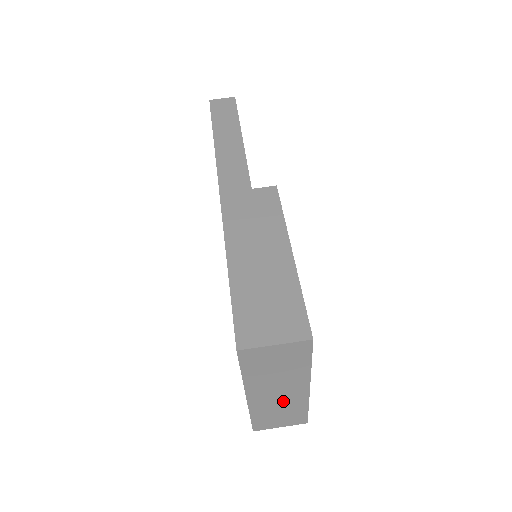
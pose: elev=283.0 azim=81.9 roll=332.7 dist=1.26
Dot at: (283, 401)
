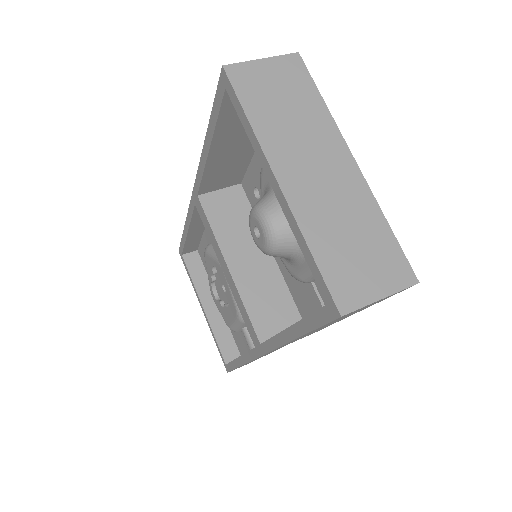
Dot at: (337, 197)
